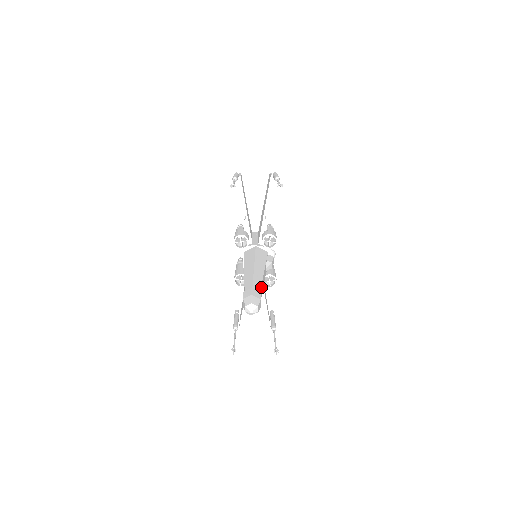
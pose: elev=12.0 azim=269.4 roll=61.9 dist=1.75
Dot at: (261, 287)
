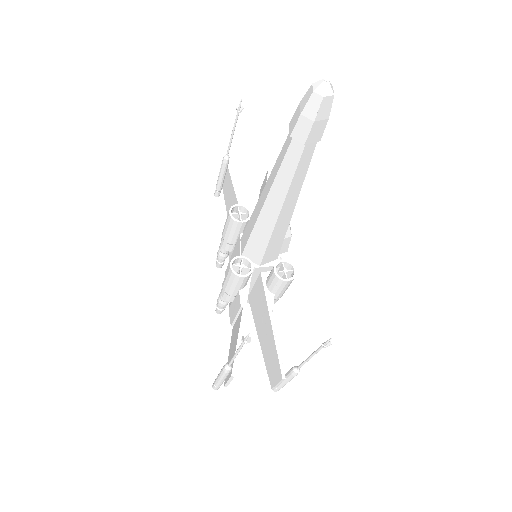
Dot at: occluded
